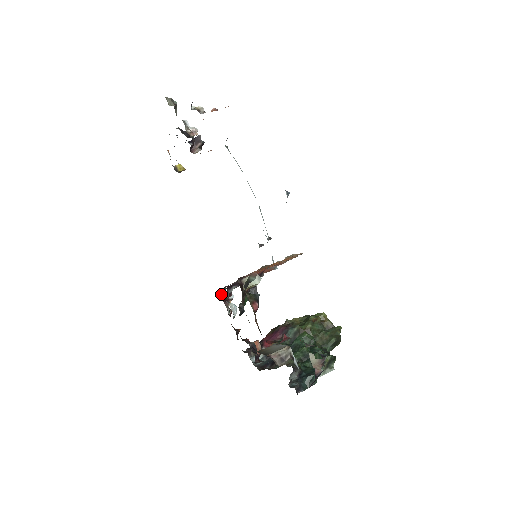
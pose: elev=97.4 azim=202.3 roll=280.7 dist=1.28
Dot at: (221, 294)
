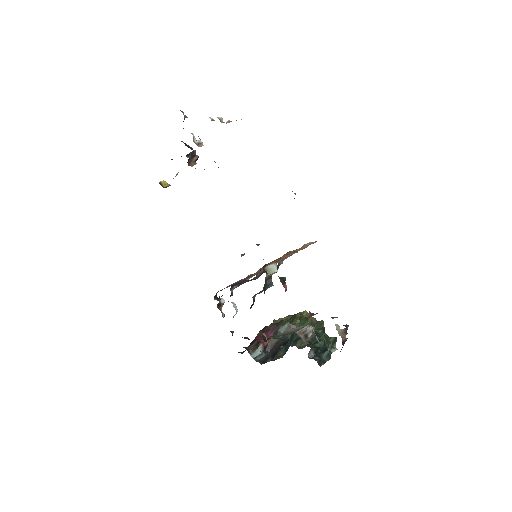
Dot at: (214, 299)
